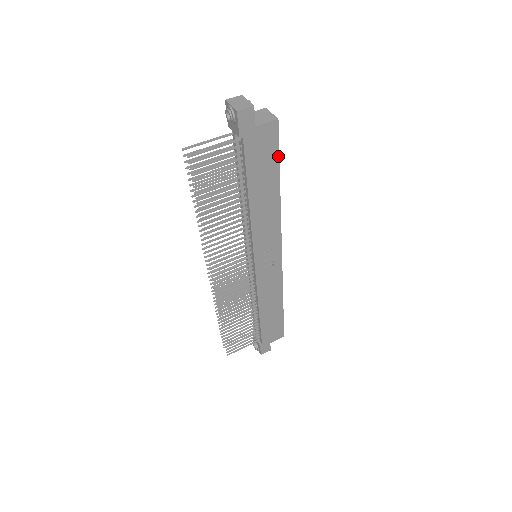
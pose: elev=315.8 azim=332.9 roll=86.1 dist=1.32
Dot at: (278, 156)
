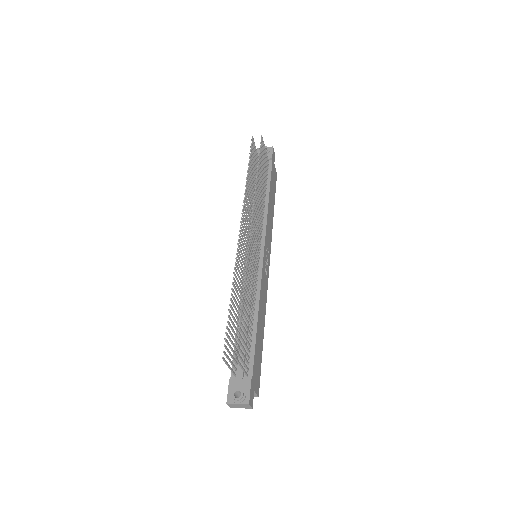
Dot at: (275, 192)
